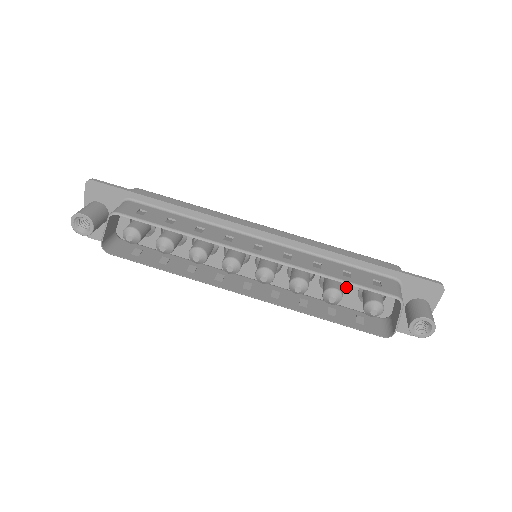
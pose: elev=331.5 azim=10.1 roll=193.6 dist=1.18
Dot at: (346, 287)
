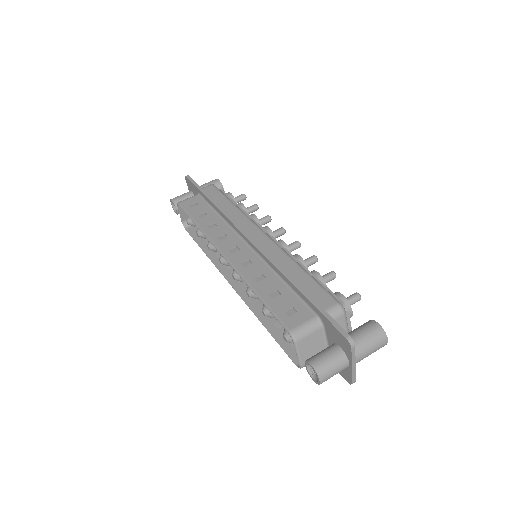
Dot at: occluded
